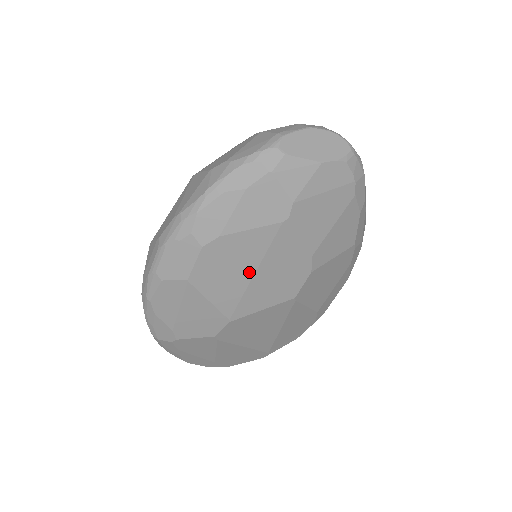
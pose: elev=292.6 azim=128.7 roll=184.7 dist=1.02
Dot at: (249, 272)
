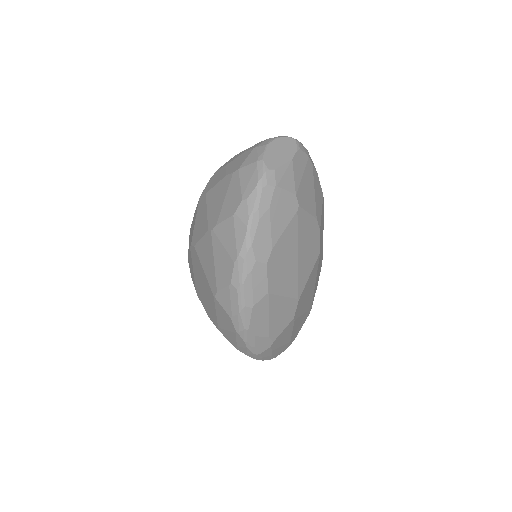
Dot at: (295, 258)
